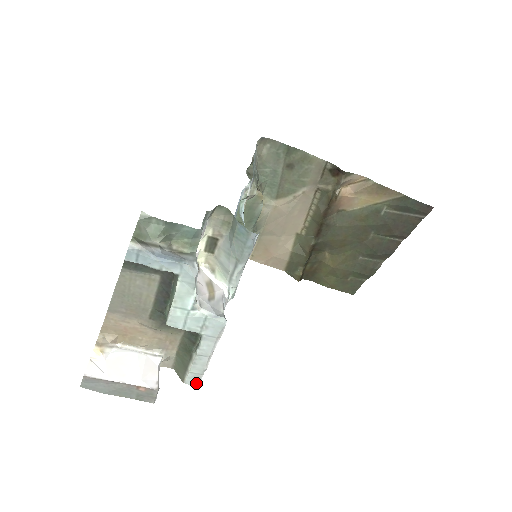
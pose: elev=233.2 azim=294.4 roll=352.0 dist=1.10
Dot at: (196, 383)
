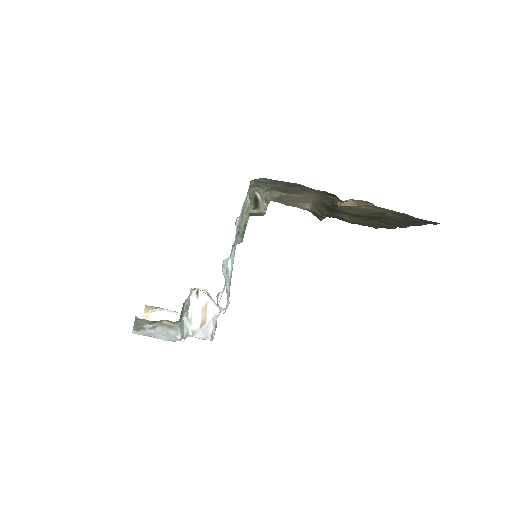
Dot at: occluded
